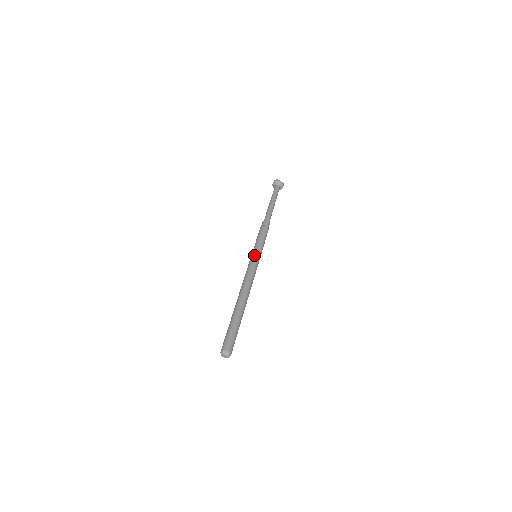
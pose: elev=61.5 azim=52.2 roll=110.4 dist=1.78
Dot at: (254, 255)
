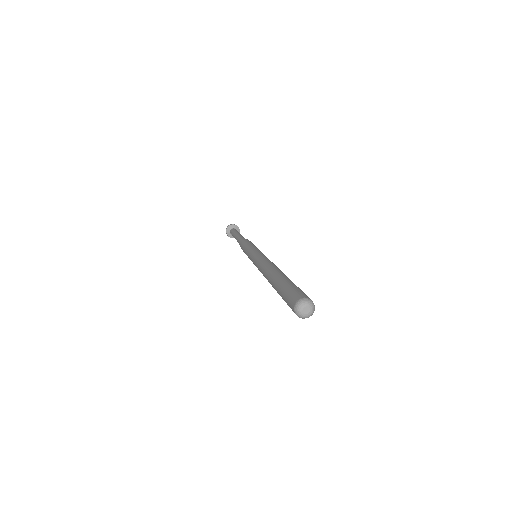
Dot at: (253, 251)
